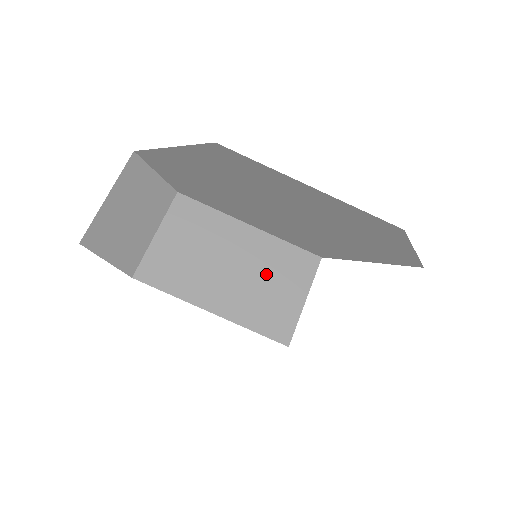
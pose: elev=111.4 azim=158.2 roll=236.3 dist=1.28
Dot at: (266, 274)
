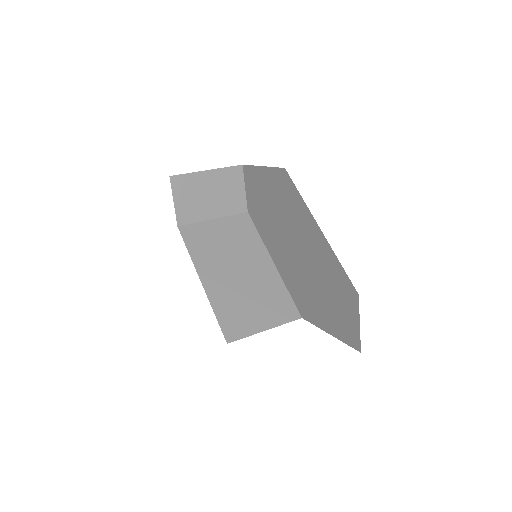
Dot at: (256, 293)
